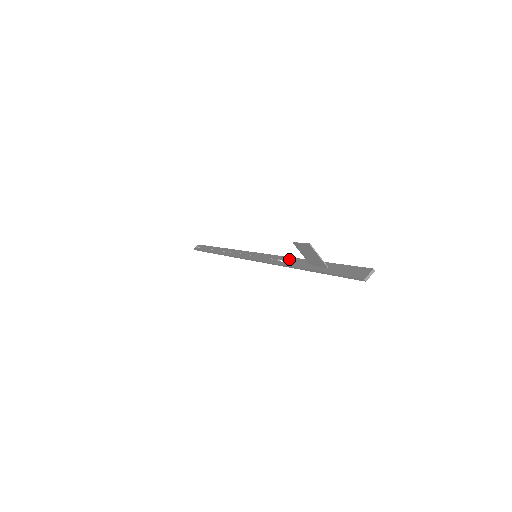
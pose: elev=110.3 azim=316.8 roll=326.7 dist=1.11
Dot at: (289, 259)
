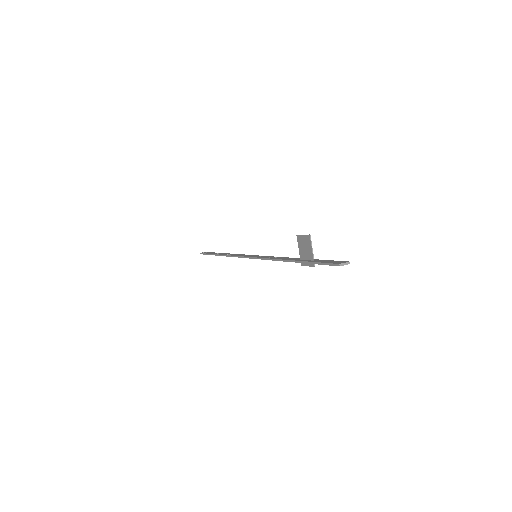
Dot at: (284, 257)
